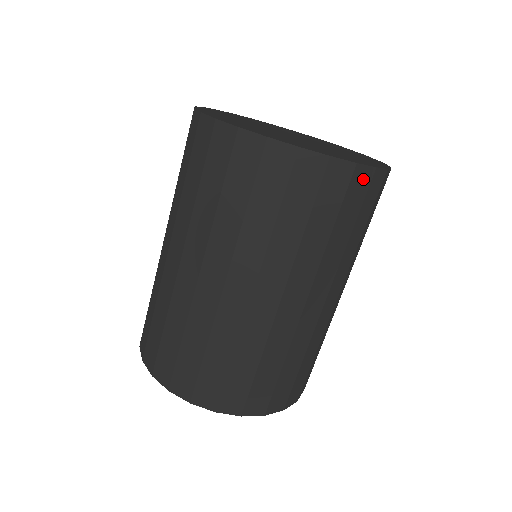
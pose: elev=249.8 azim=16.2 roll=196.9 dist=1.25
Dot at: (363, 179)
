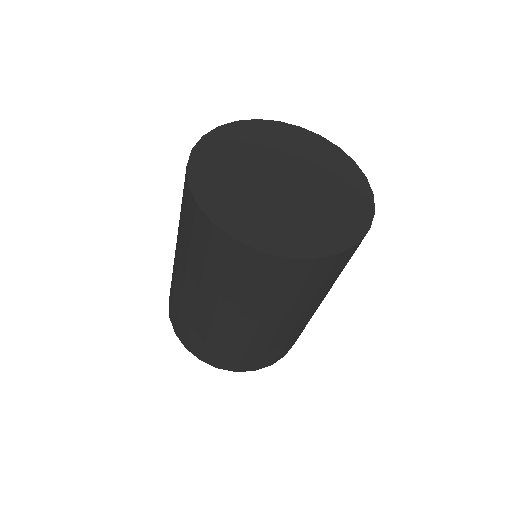
Dot at: (327, 263)
